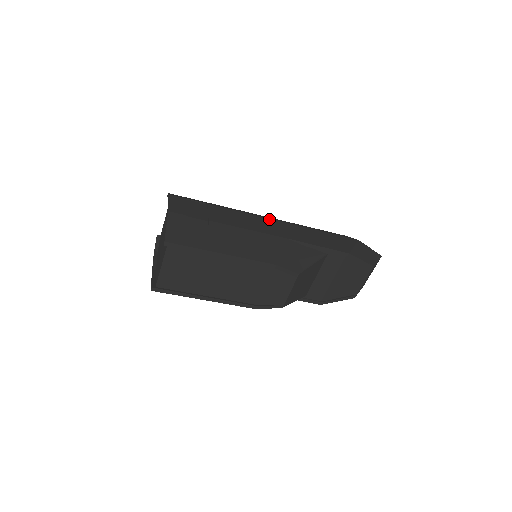
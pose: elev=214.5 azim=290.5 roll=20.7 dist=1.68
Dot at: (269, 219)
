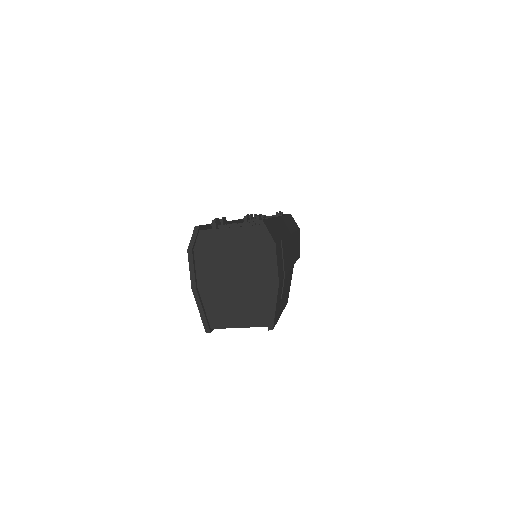
Dot at: (290, 236)
